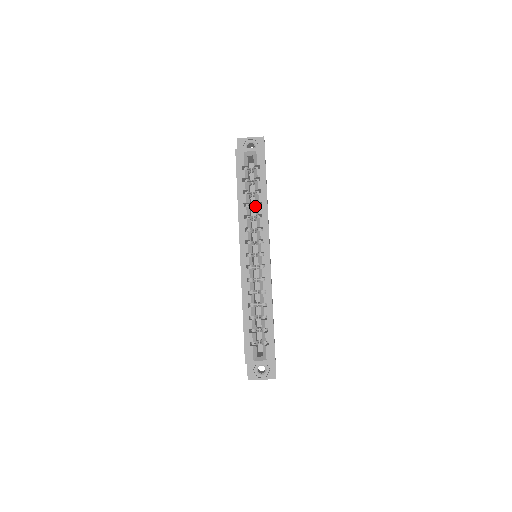
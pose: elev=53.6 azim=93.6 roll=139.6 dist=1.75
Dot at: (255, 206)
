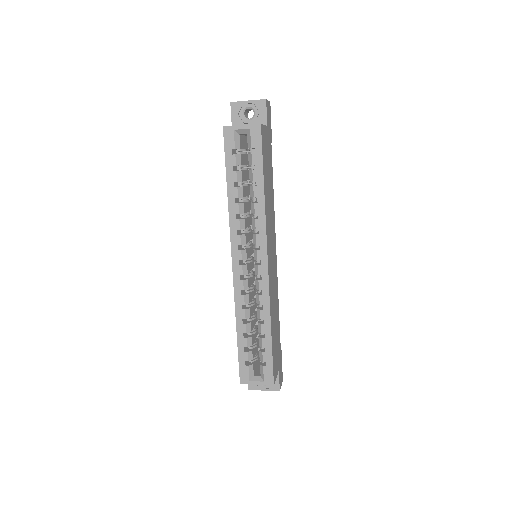
Dot at: (251, 200)
